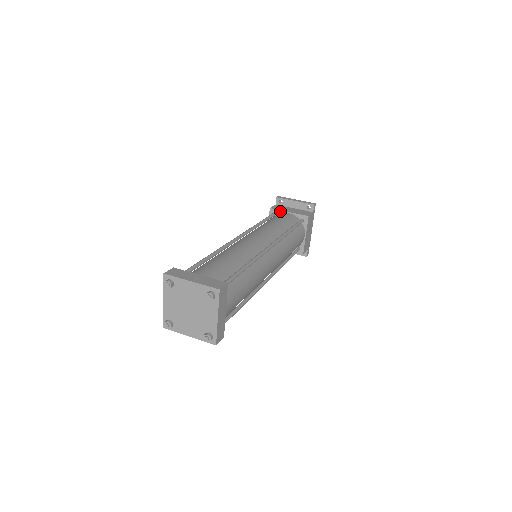
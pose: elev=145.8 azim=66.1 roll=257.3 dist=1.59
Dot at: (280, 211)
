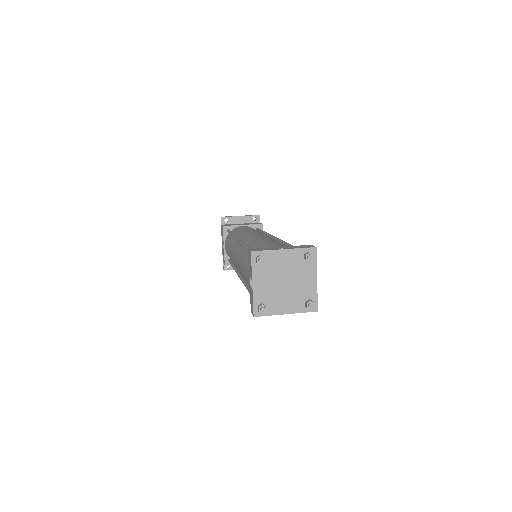
Dot at: (234, 226)
